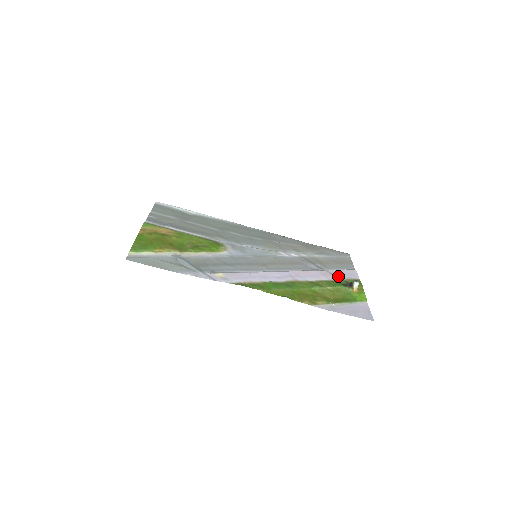
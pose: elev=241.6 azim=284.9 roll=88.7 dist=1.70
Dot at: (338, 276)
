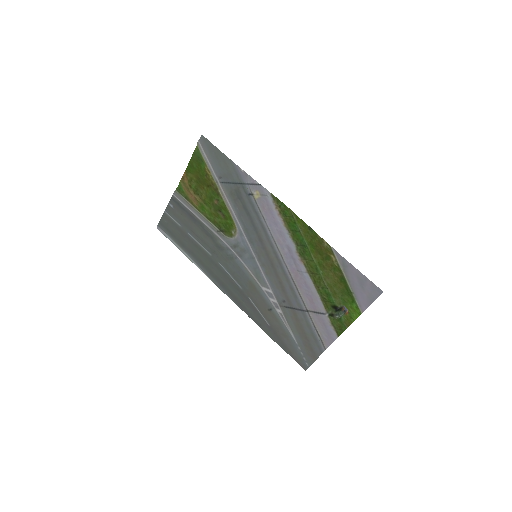
Dot at: (322, 315)
